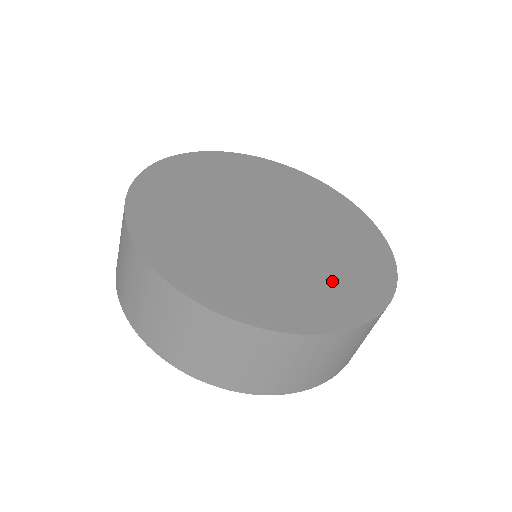
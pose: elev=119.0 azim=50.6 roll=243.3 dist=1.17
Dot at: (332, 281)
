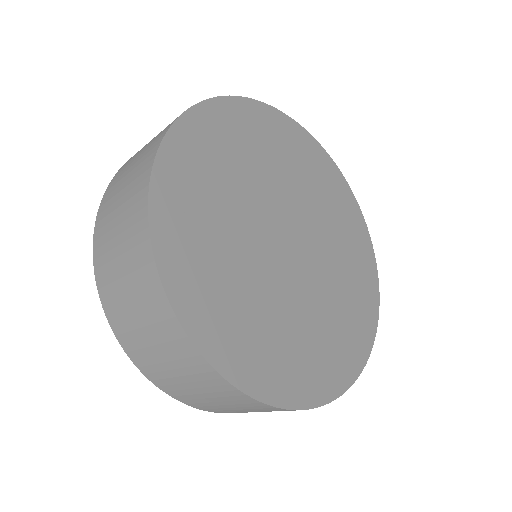
Dot at: (329, 335)
